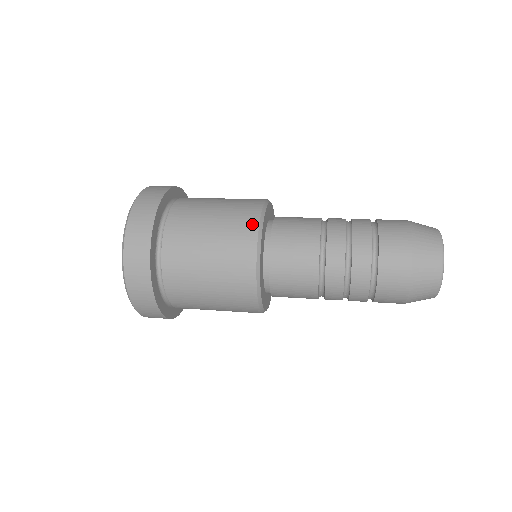
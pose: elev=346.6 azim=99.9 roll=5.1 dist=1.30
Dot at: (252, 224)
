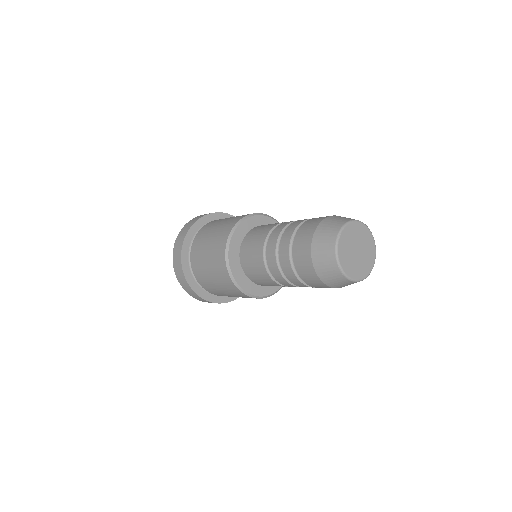
Dot at: (232, 225)
